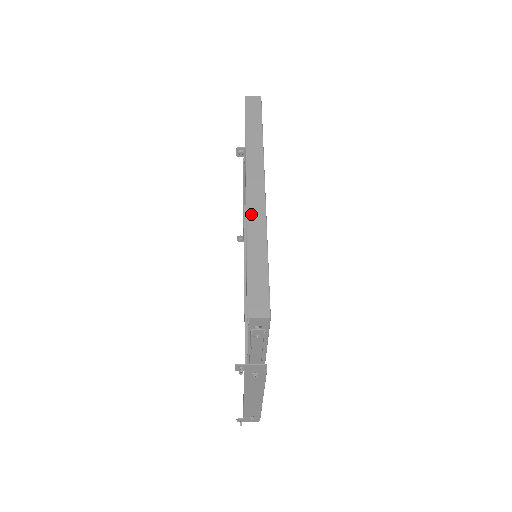
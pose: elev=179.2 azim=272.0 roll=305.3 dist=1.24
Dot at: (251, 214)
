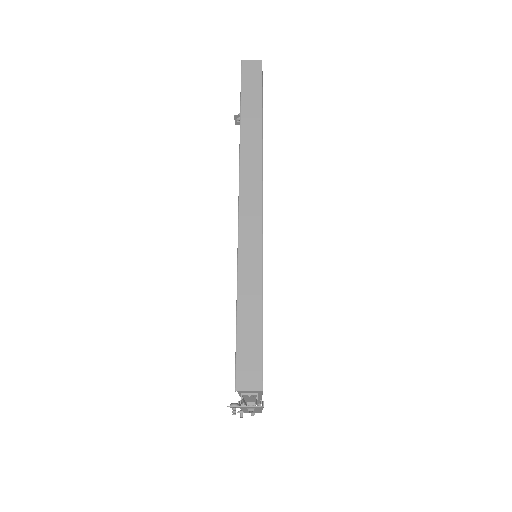
Dot at: (244, 243)
